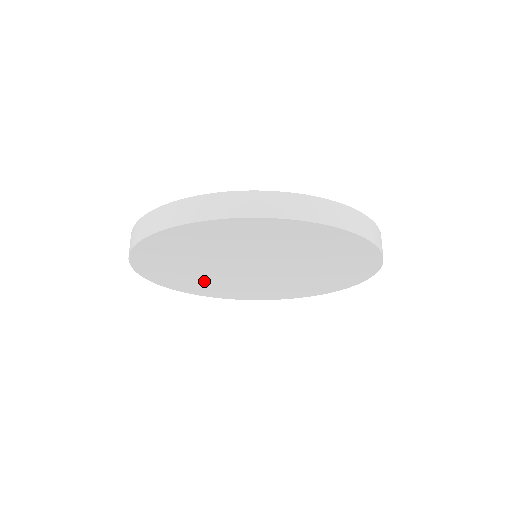
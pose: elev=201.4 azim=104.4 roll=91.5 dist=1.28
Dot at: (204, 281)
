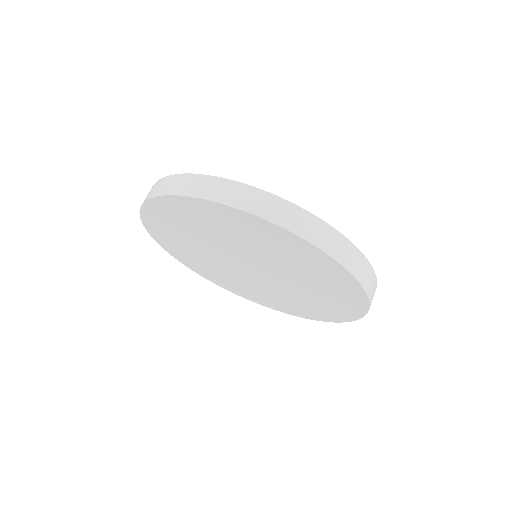
Dot at: (250, 288)
